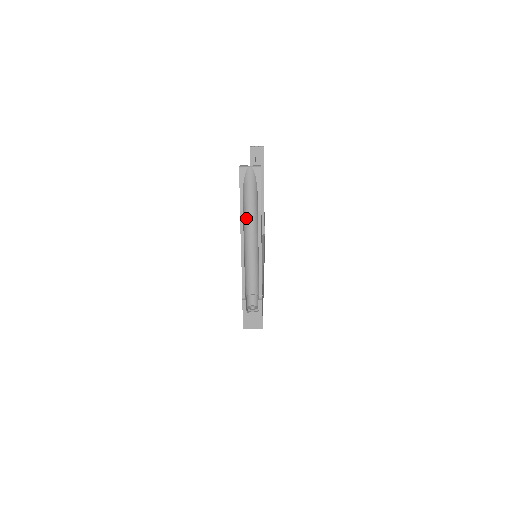
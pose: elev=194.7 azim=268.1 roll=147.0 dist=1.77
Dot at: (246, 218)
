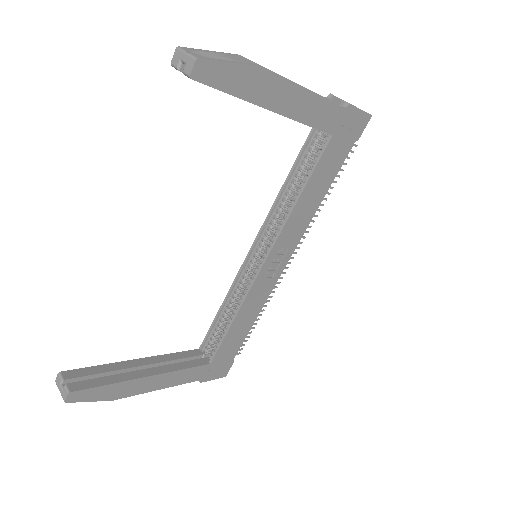
Dot at: occluded
